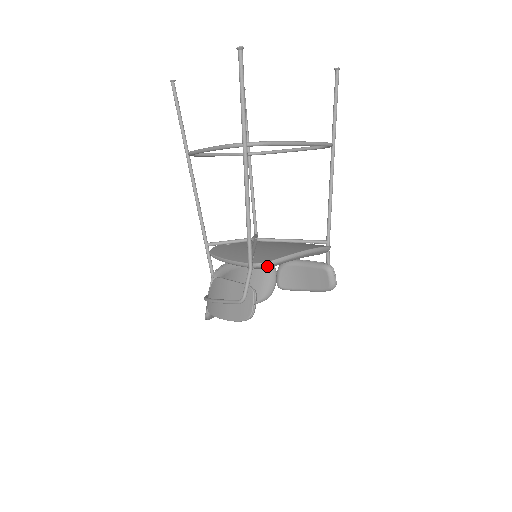
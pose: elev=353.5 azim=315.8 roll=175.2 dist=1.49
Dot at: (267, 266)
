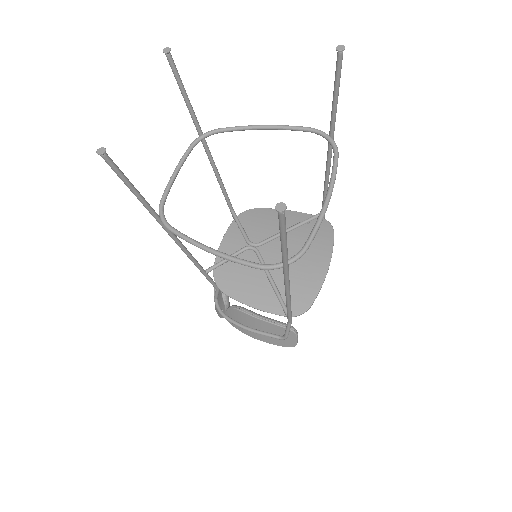
Dot at: (304, 312)
